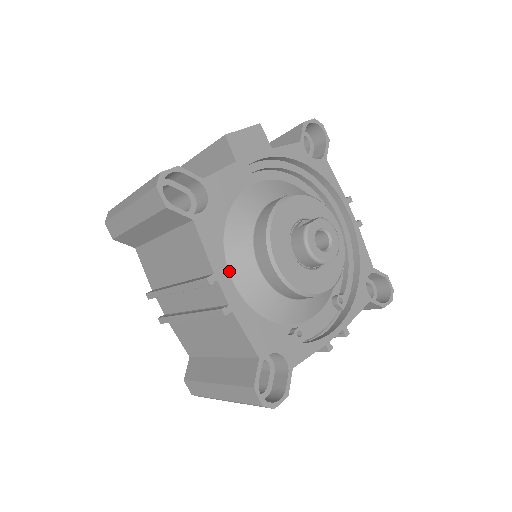
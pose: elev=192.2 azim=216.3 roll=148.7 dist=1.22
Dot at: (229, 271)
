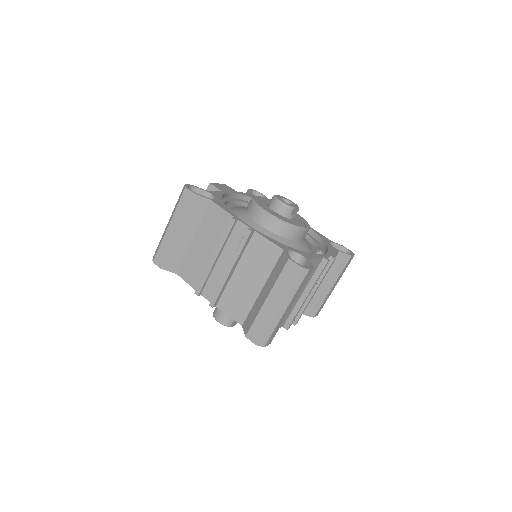
Dot at: occluded
